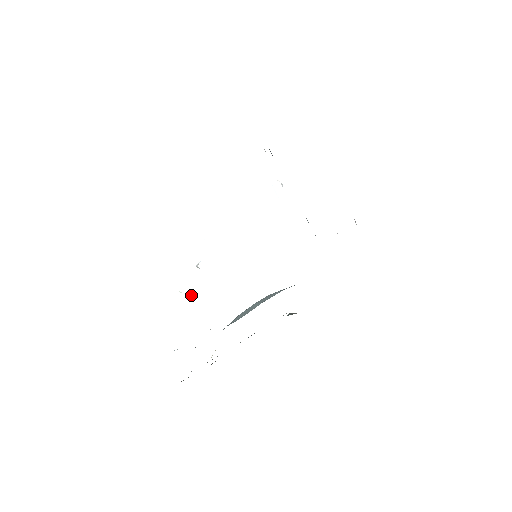
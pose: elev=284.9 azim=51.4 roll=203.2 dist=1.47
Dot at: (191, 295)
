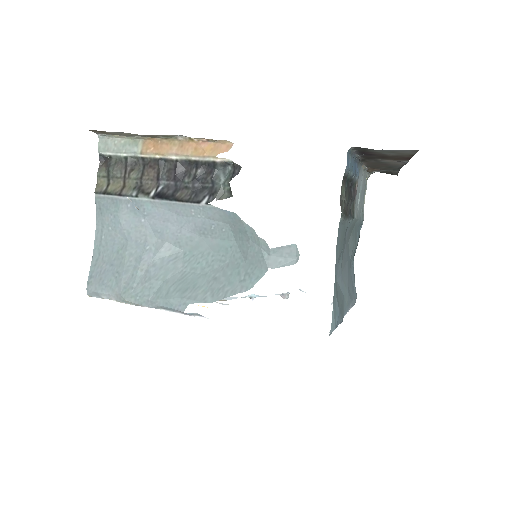
Dot at: occluded
